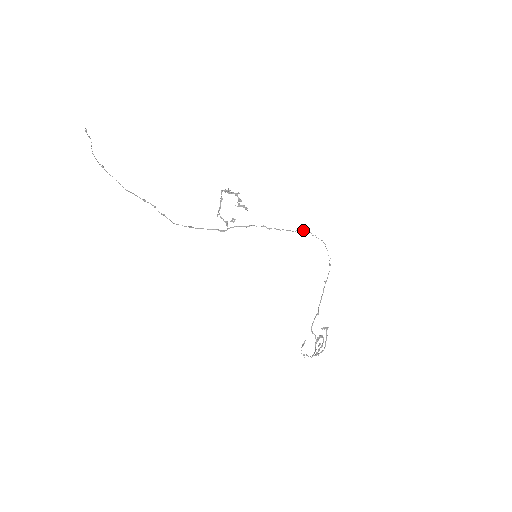
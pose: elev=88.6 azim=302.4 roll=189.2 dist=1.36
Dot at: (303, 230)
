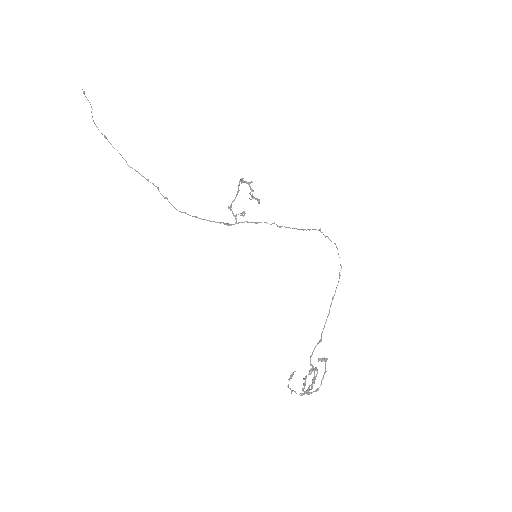
Dot at: (314, 229)
